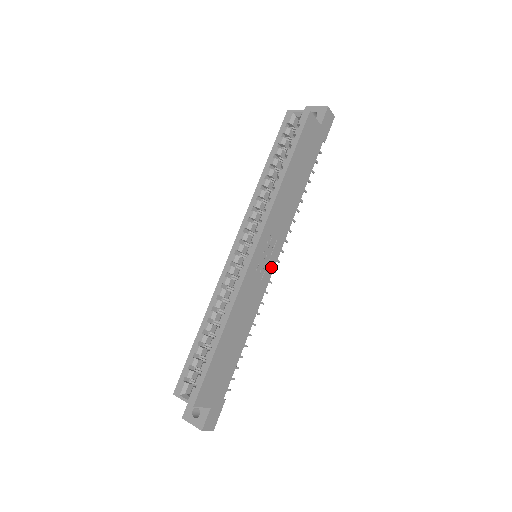
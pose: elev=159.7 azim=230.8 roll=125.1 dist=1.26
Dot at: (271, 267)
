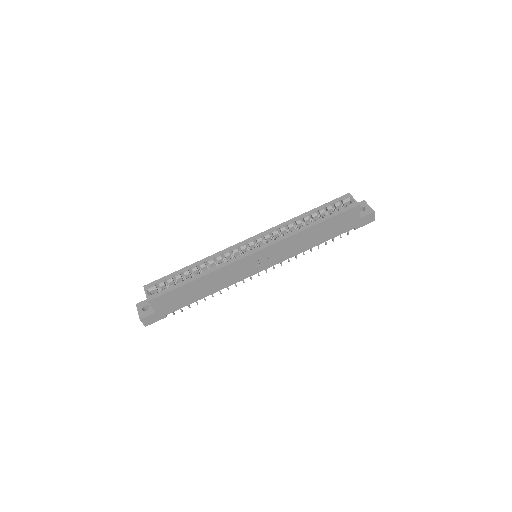
Dot at: (259, 270)
